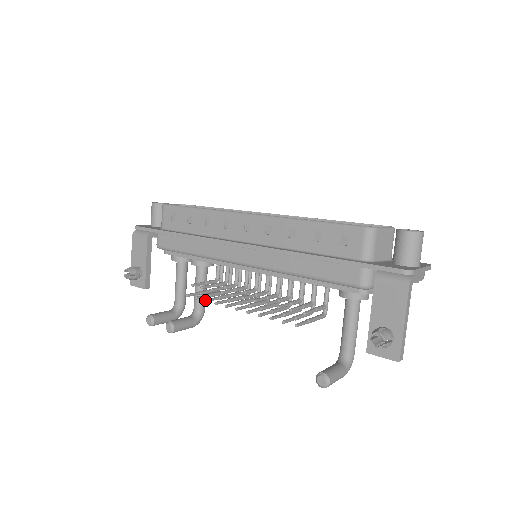
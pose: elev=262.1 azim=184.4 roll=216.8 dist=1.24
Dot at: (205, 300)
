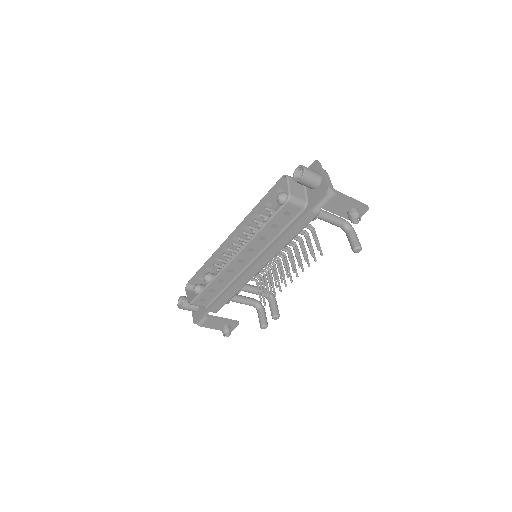
Dot at: occluded
